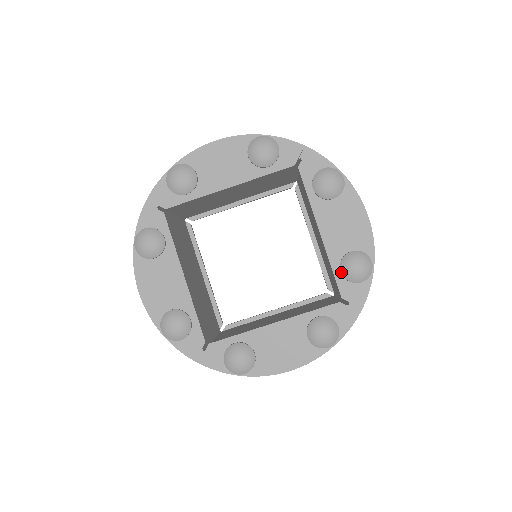
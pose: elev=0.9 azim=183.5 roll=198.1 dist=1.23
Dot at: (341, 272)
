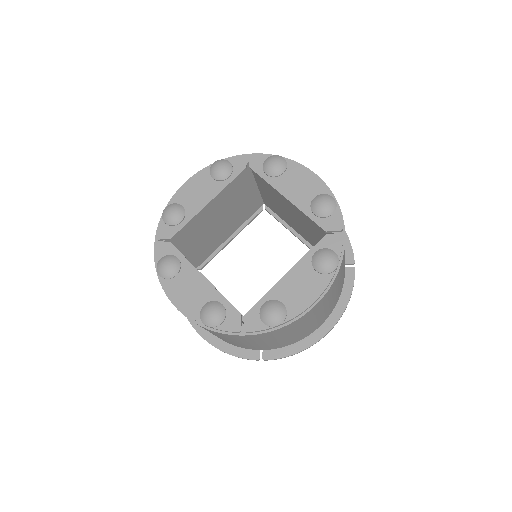
Dot at: (315, 214)
